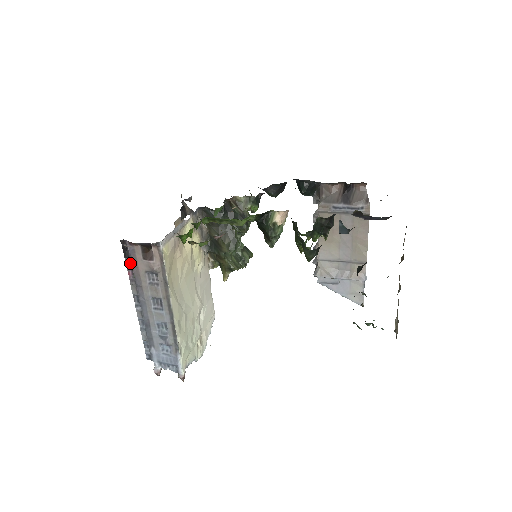
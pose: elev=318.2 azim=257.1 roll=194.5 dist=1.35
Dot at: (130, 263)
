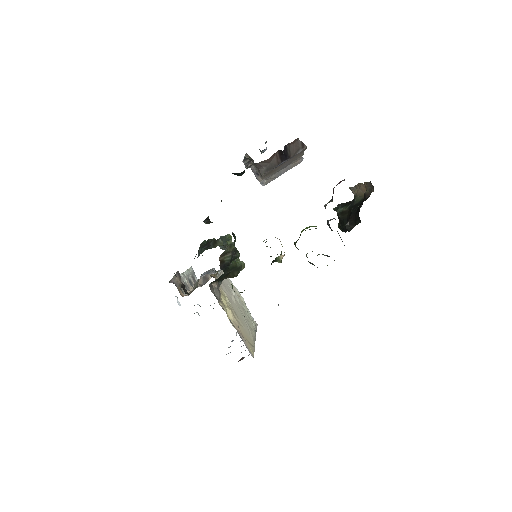
Dot at: occluded
